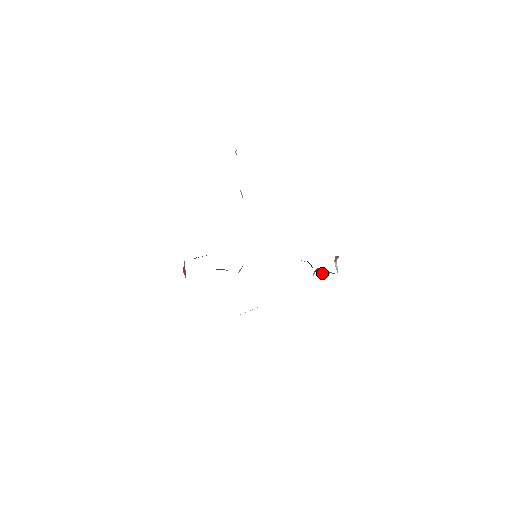
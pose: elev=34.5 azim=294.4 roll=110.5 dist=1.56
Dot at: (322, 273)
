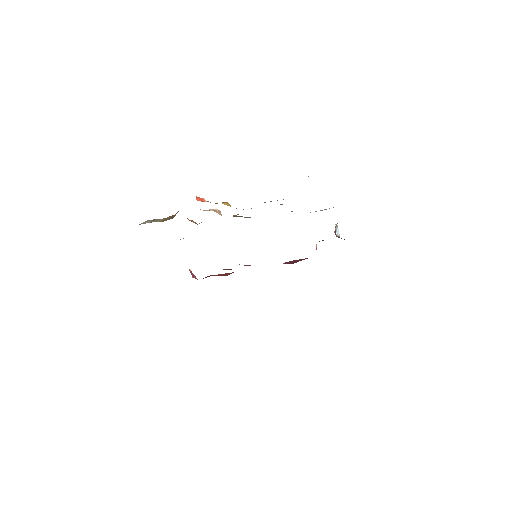
Dot at: occluded
